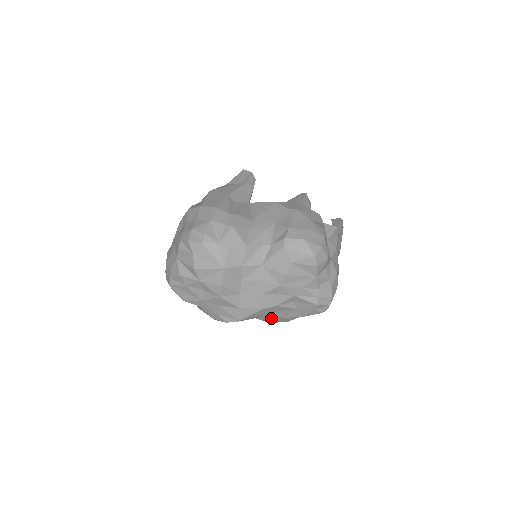
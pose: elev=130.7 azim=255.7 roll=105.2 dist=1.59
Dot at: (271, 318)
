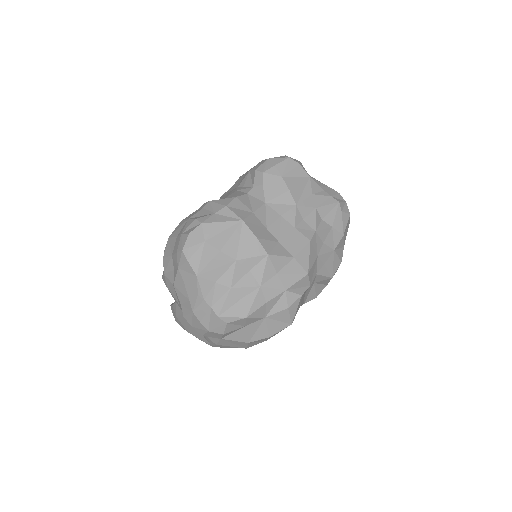
Dot at: (327, 263)
